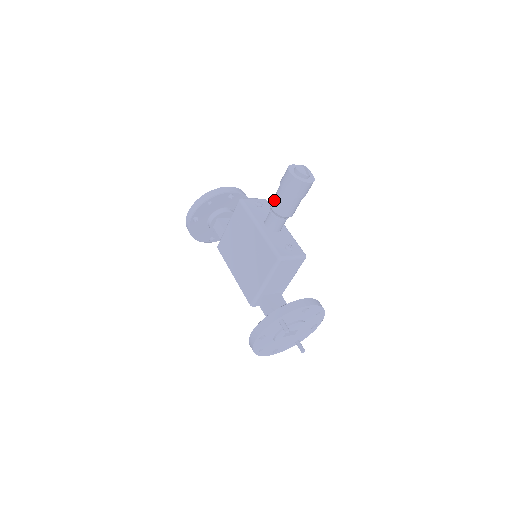
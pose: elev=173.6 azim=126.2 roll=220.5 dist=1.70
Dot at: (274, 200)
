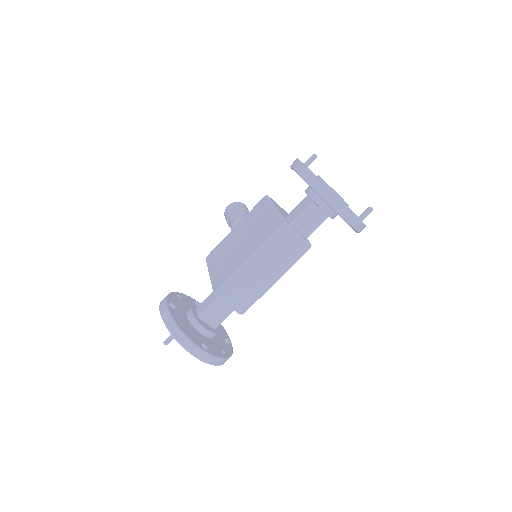
Dot at: (231, 220)
